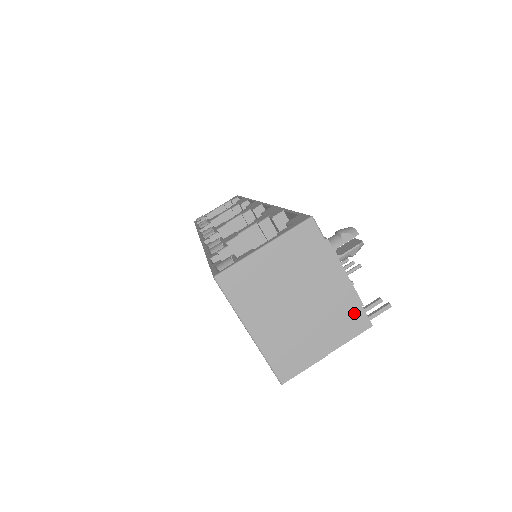
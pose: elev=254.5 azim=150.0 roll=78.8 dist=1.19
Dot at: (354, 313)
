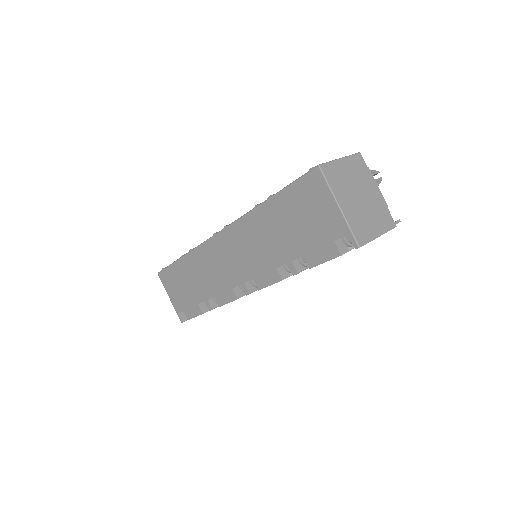
Dot at: (387, 215)
